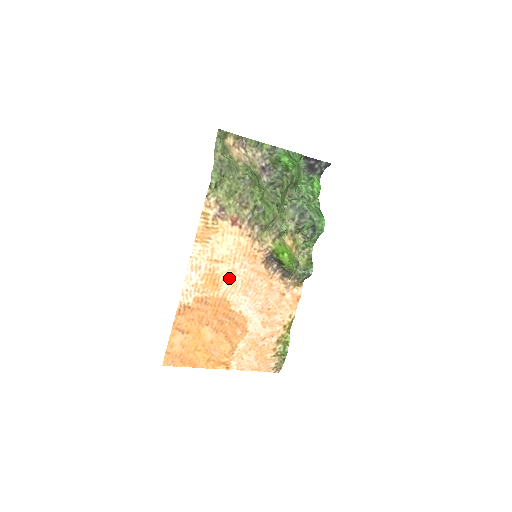
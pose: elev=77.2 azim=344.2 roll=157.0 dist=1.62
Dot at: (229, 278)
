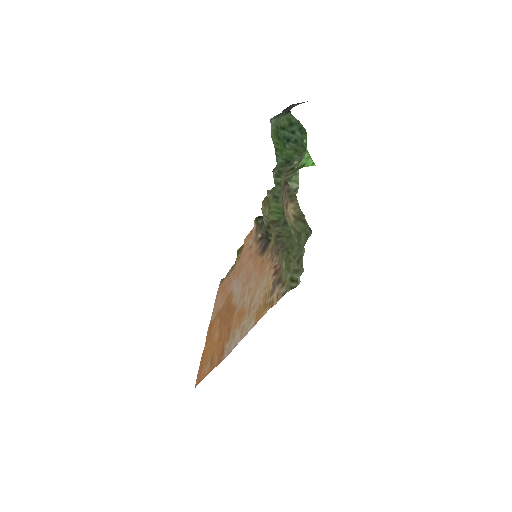
Dot at: (245, 297)
